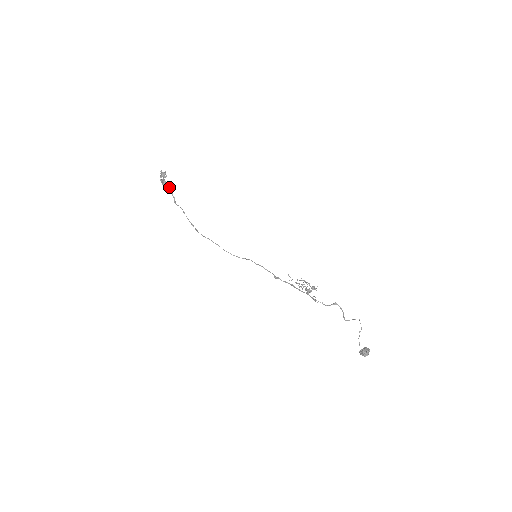
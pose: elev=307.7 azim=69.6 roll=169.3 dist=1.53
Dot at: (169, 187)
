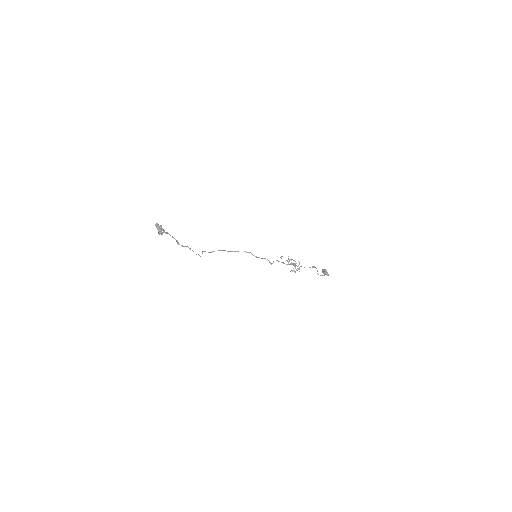
Dot at: occluded
